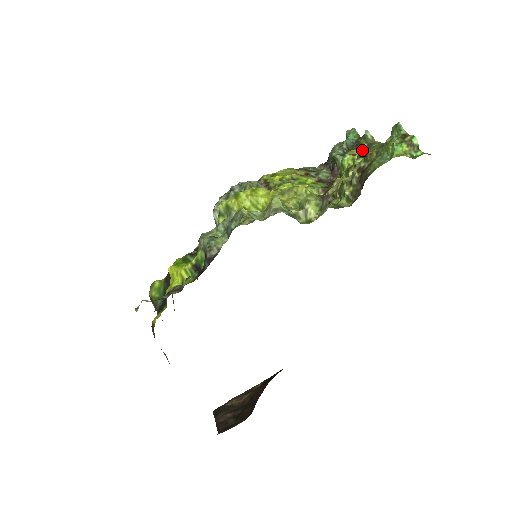
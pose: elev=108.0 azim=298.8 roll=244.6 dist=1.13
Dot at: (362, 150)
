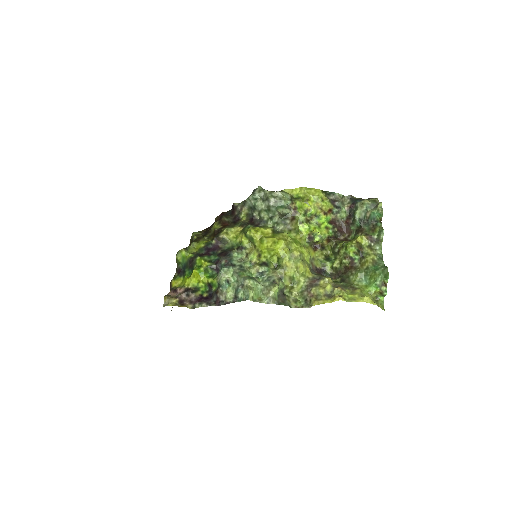
Dot at: (368, 244)
